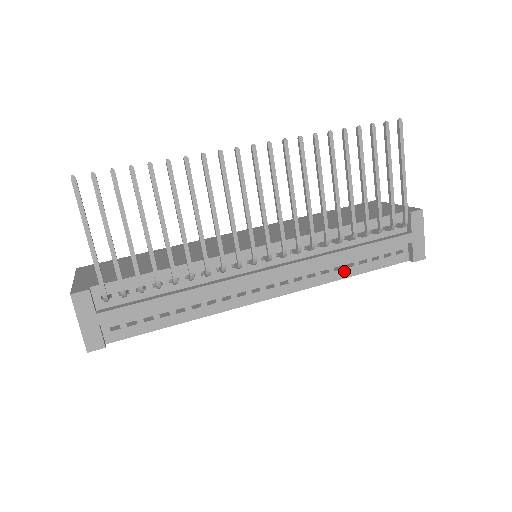
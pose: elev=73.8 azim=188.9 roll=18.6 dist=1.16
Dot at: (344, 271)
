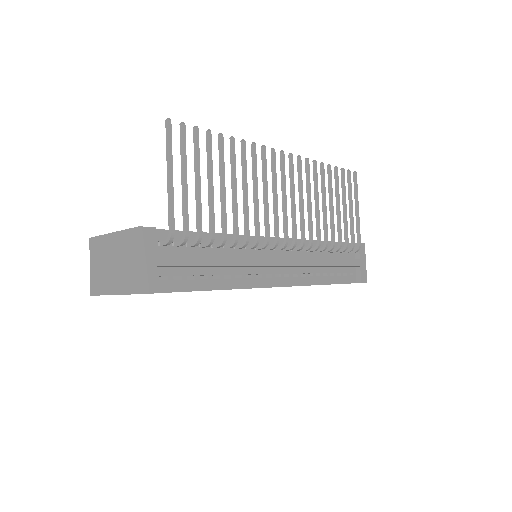
Dot at: (322, 278)
